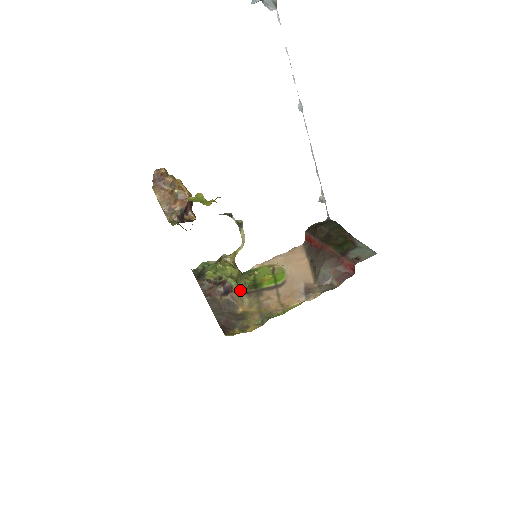
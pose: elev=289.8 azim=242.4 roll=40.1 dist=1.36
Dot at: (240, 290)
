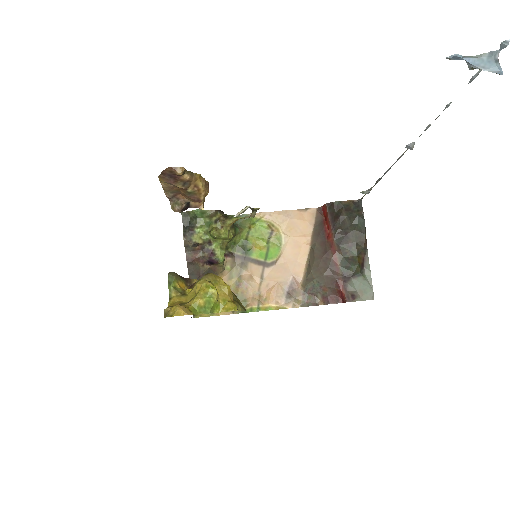
Dot at: (227, 249)
